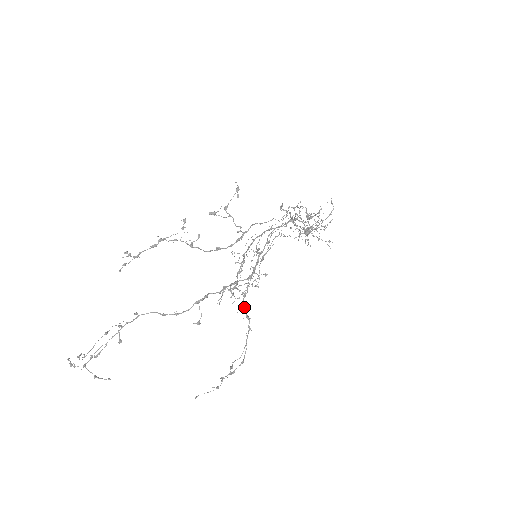
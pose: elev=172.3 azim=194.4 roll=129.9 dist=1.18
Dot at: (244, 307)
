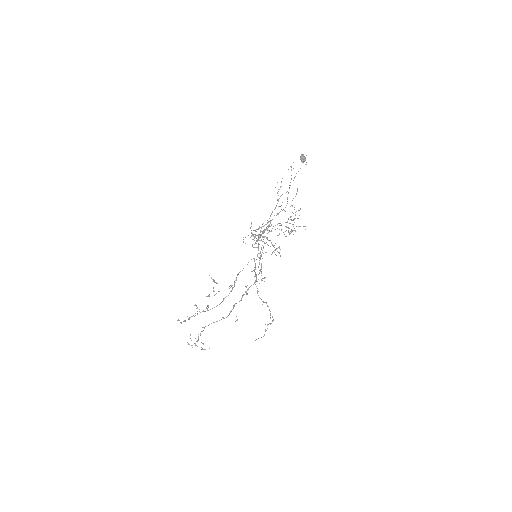
Dot at: occluded
